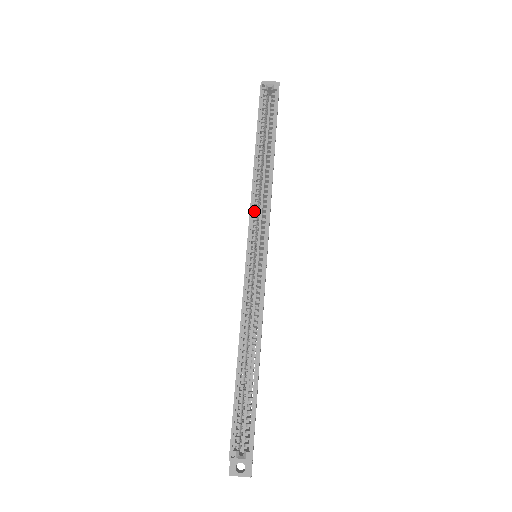
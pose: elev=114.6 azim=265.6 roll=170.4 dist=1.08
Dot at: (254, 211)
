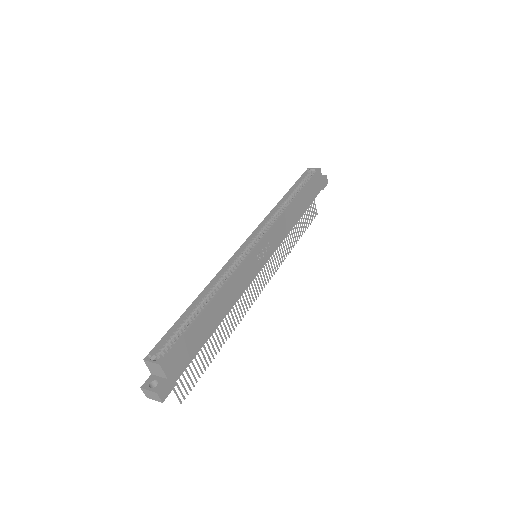
Dot at: (266, 227)
